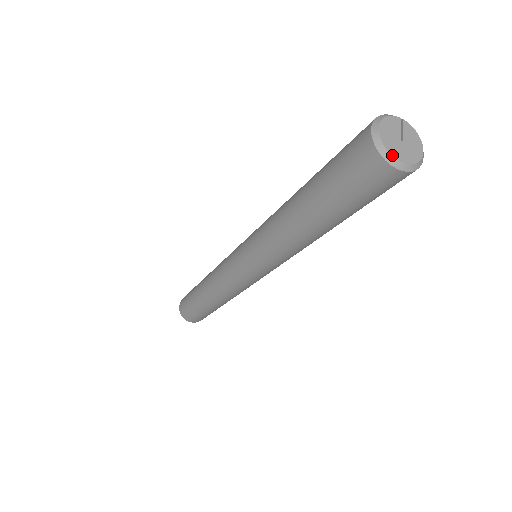
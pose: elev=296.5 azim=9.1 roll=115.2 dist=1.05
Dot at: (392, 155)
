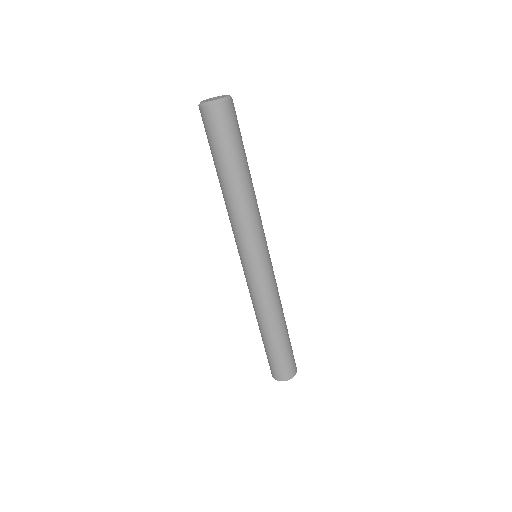
Dot at: (201, 102)
